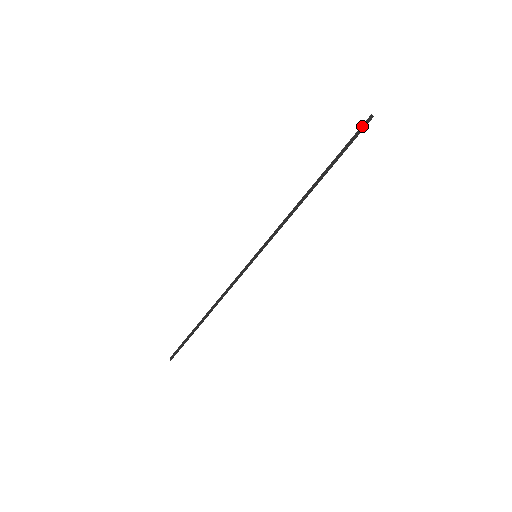
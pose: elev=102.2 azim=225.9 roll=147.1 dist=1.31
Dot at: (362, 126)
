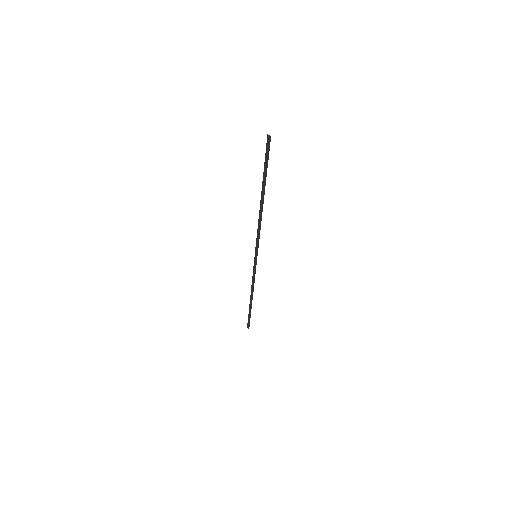
Dot at: (267, 147)
